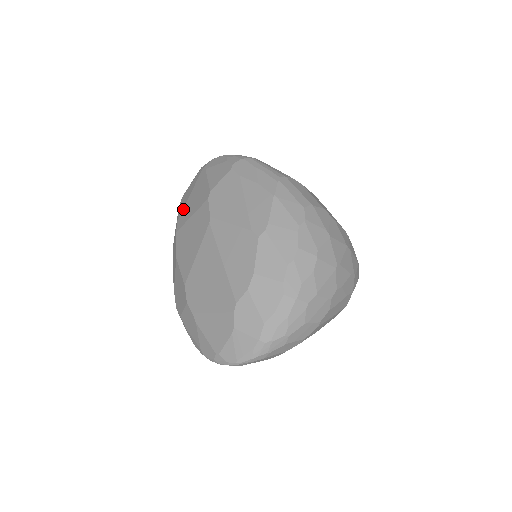
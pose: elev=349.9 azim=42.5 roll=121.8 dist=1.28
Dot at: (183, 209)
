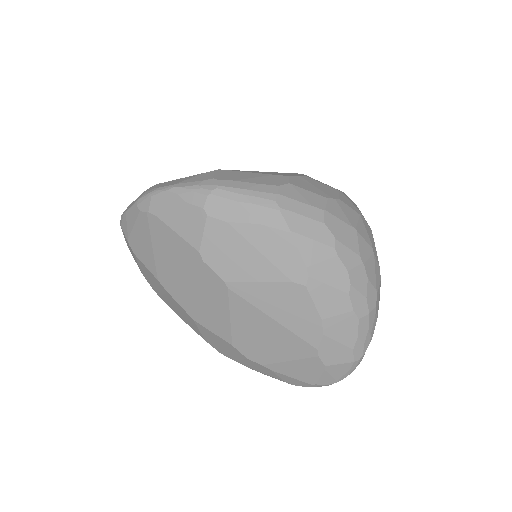
Dot at: (155, 266)
